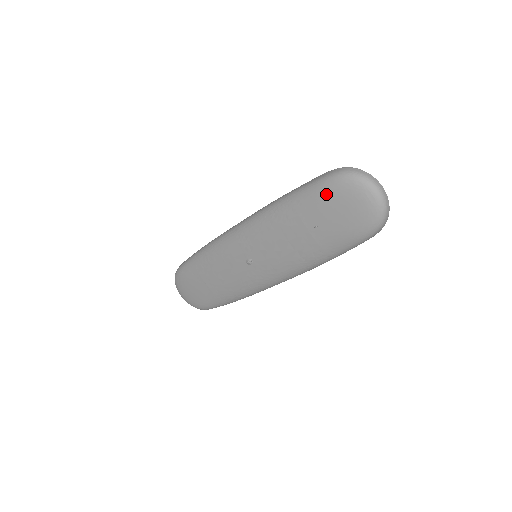
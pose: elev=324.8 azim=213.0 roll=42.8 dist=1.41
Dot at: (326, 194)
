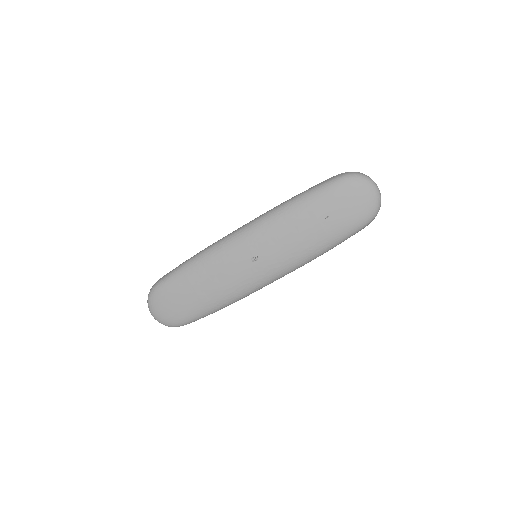
Dot at: (338, 190)
